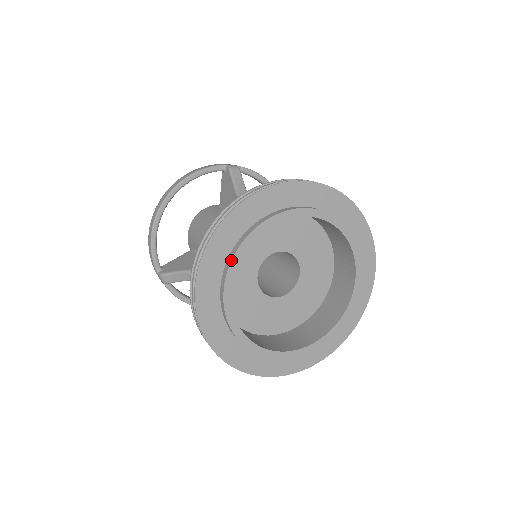
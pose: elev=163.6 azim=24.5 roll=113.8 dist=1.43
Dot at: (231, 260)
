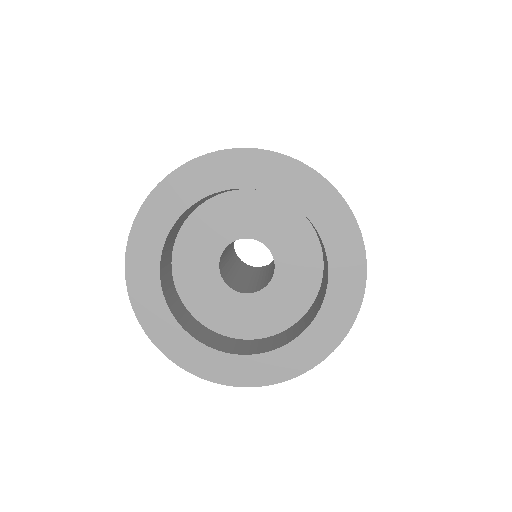
Dot at: (186, 197)
